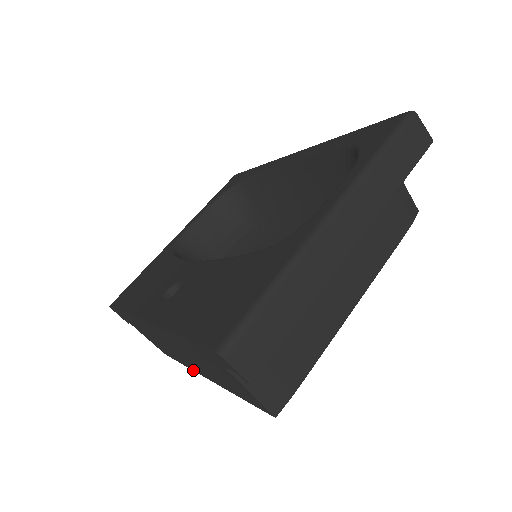
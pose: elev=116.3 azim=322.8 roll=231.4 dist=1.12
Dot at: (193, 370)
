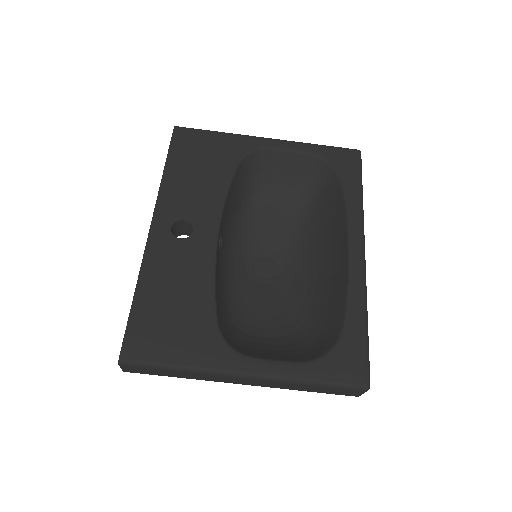
Dot at: occluded
